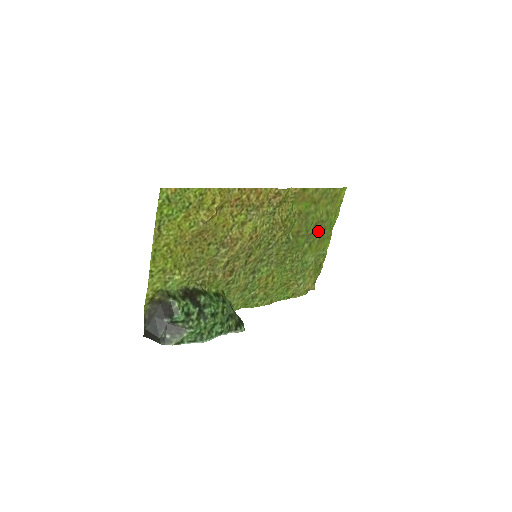
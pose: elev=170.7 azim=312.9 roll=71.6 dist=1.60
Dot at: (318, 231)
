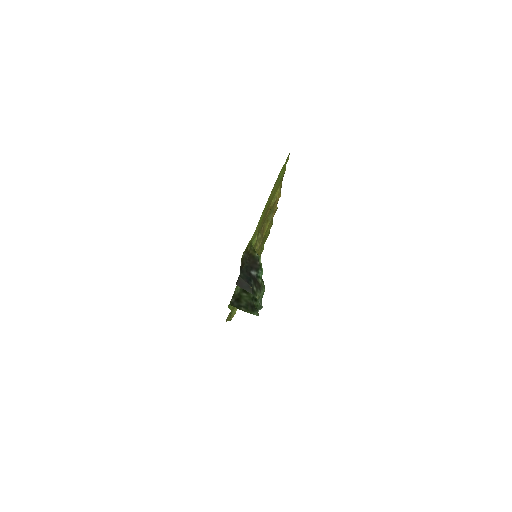
Dot at: occluded
